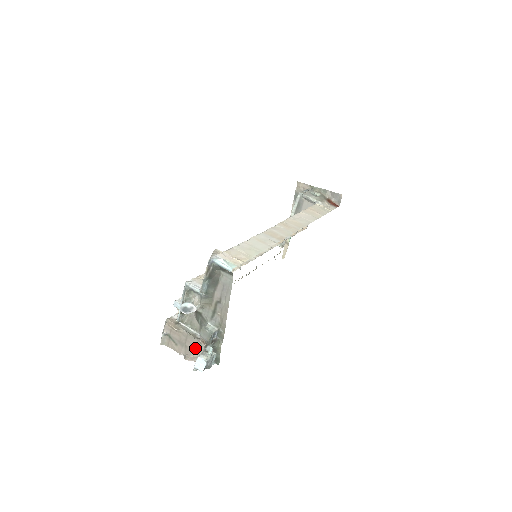
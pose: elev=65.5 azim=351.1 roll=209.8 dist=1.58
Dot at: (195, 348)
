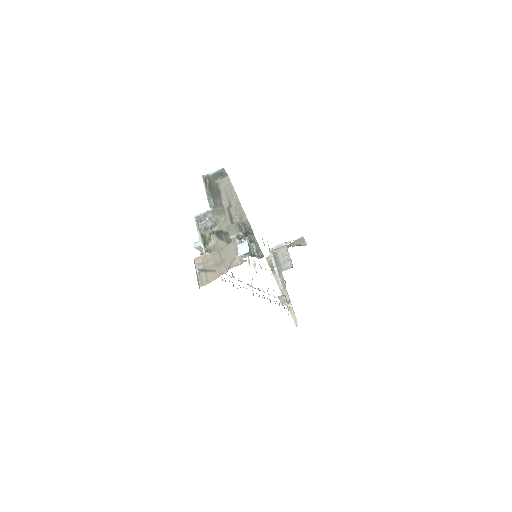
Dot at: (232, 253)
